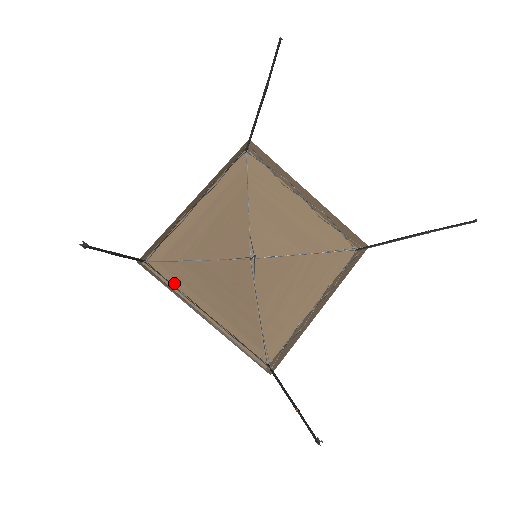
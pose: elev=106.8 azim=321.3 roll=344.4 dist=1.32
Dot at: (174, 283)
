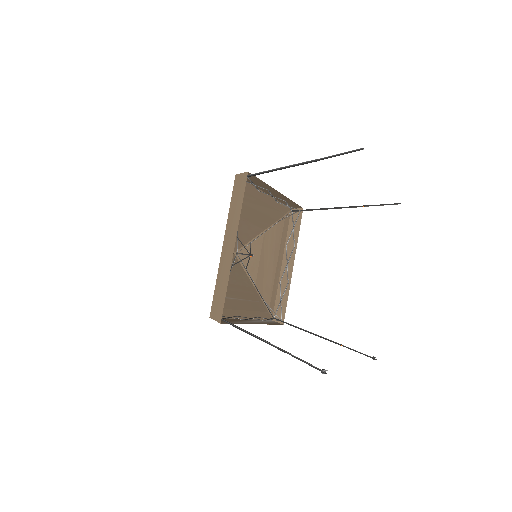
Dot at: (226, 313)
